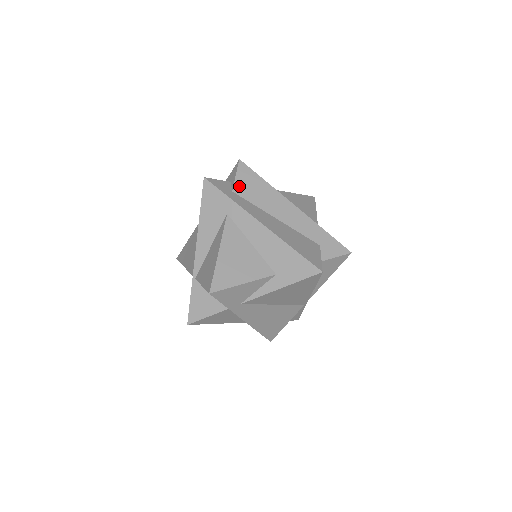
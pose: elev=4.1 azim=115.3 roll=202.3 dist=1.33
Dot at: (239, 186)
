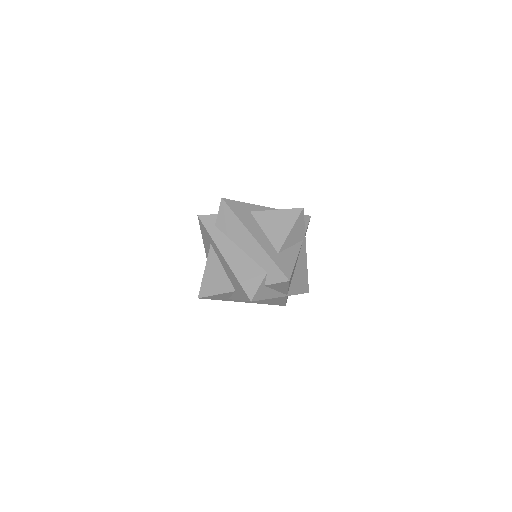
Dot at: (219, 221)
